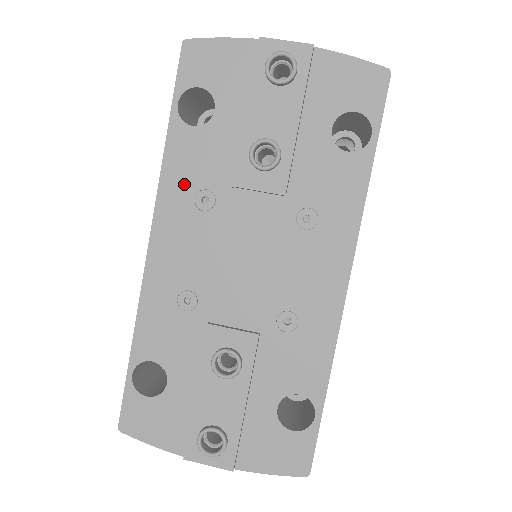
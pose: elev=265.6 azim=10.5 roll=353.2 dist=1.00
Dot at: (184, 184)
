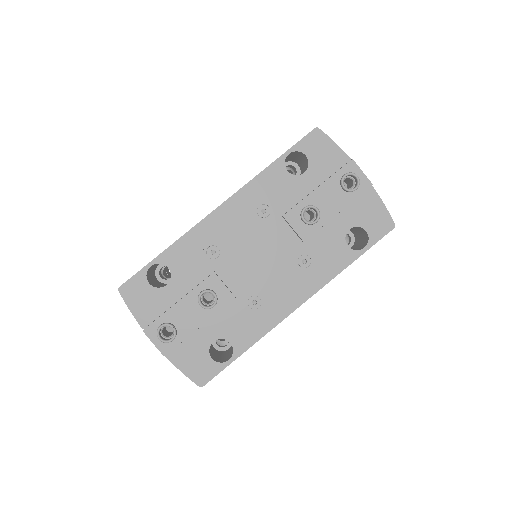
Dot at: (260, 194)
